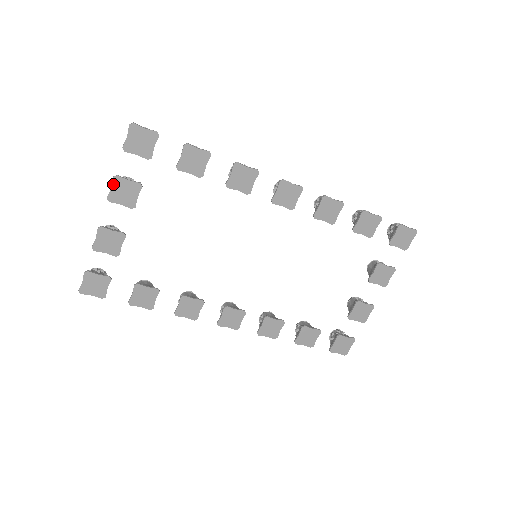
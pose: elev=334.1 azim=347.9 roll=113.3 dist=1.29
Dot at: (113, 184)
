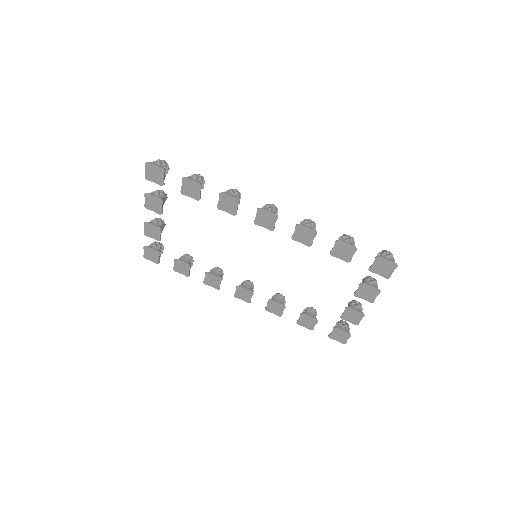
Dot at: (145, 198)
